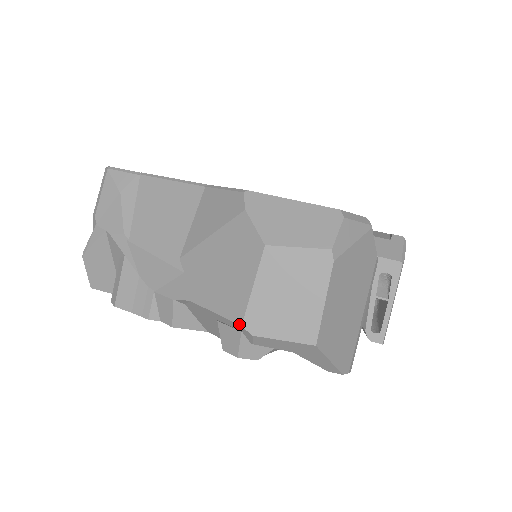
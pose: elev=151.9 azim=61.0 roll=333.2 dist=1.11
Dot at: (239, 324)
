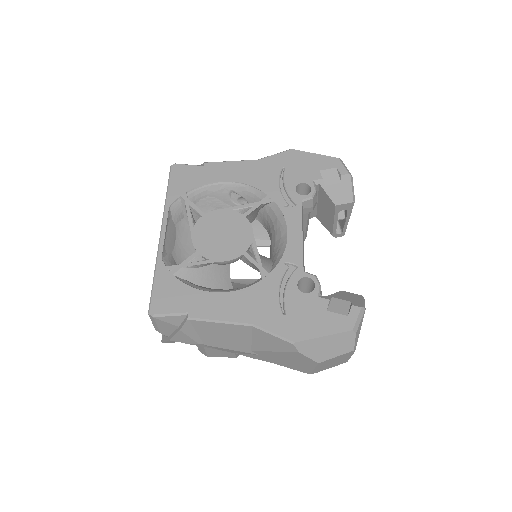
Dot at: occluded
